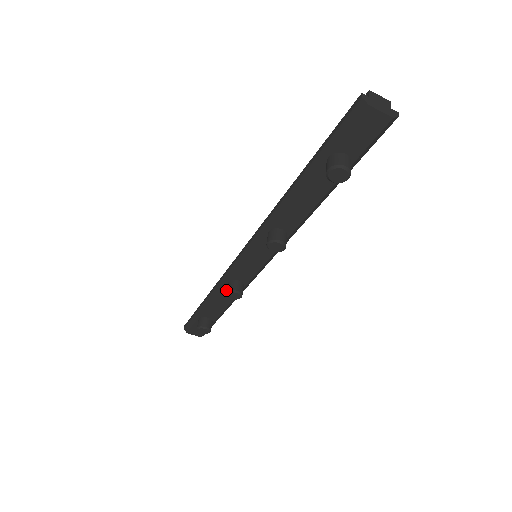
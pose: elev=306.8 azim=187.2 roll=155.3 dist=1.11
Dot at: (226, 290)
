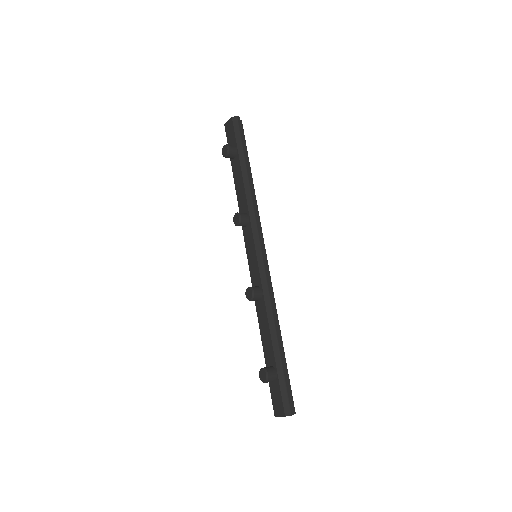
Dot at: occluded
